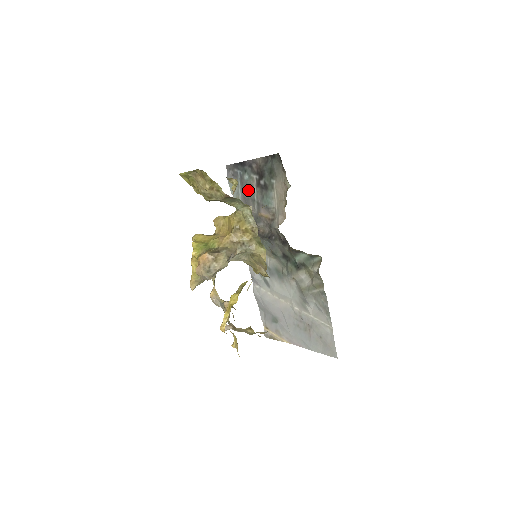
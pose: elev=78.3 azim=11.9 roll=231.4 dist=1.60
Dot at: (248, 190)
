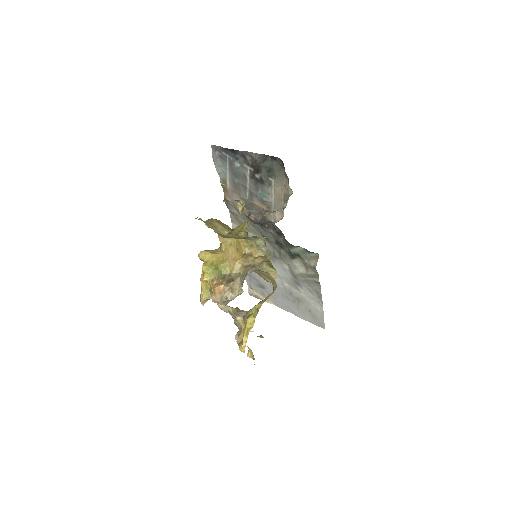
Dot at: (239, 177)
